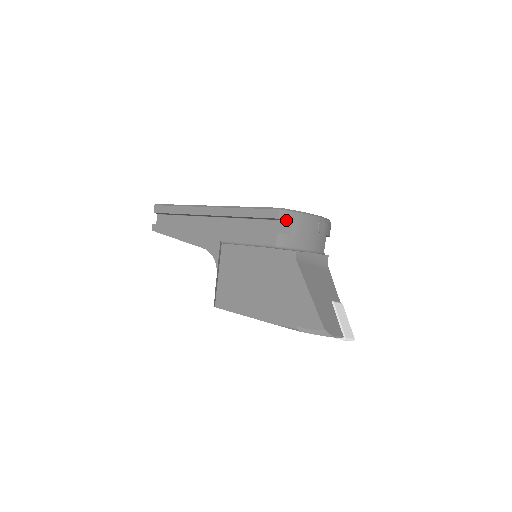
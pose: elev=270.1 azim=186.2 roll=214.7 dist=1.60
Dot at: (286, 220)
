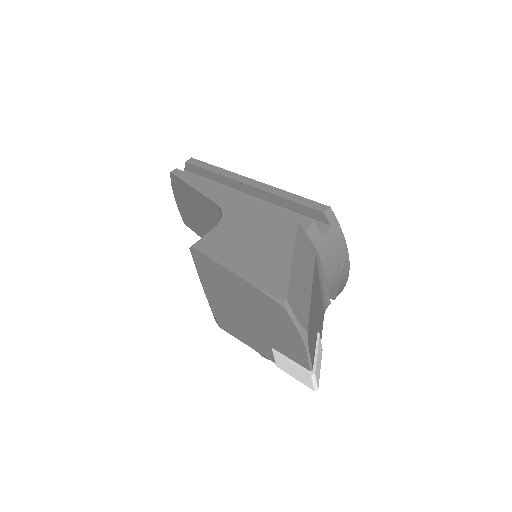
Dot at: (326, 224)
